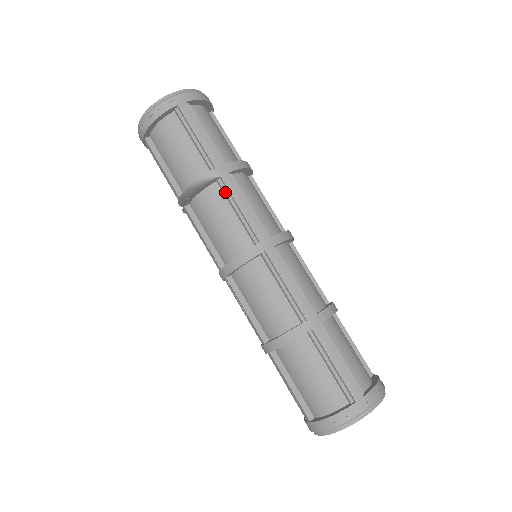
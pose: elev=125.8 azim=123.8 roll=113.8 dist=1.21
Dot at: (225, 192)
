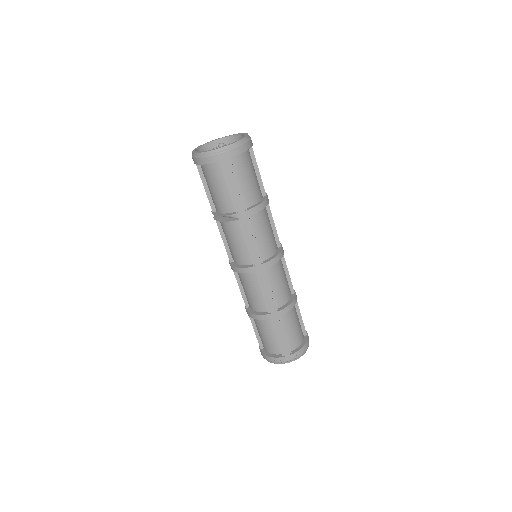
Dot at: (241, 229)
